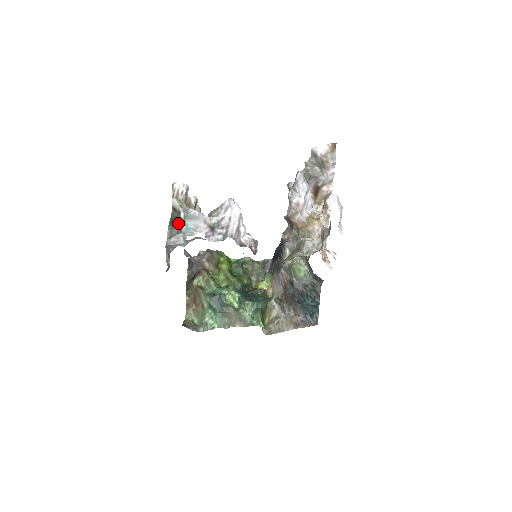
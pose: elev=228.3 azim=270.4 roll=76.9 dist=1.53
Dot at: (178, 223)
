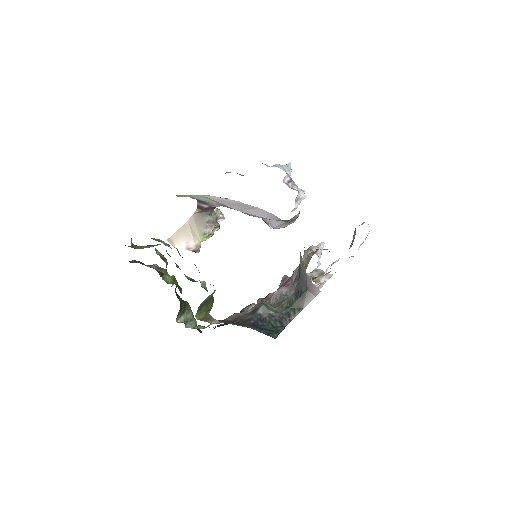
Dot at: occluded
